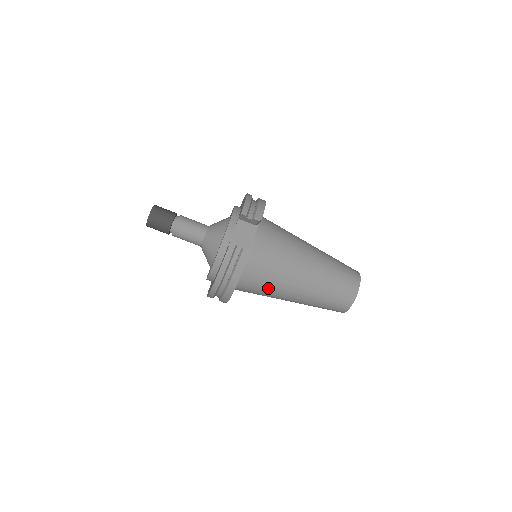
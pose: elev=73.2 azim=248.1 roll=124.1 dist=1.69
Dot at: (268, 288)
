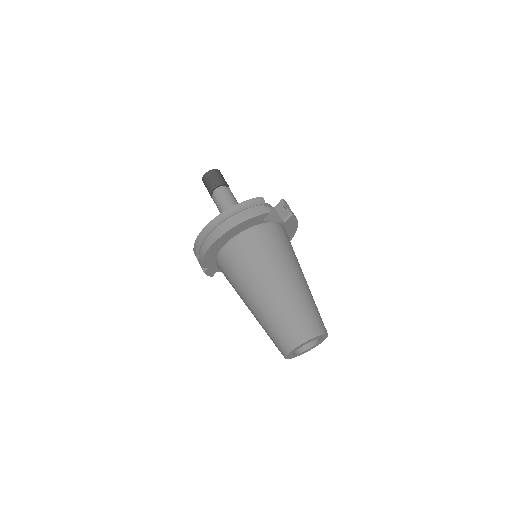
Dot at: (252, 263)
